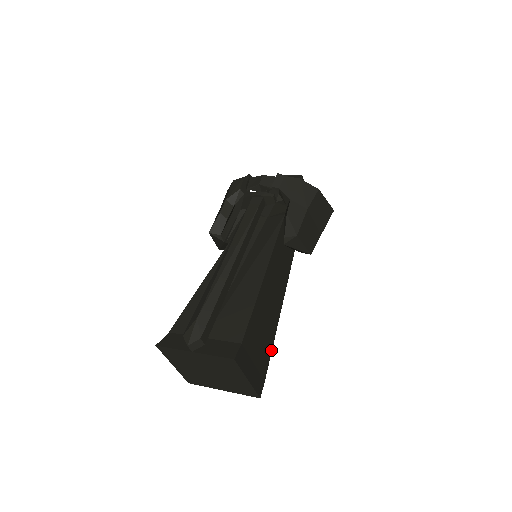
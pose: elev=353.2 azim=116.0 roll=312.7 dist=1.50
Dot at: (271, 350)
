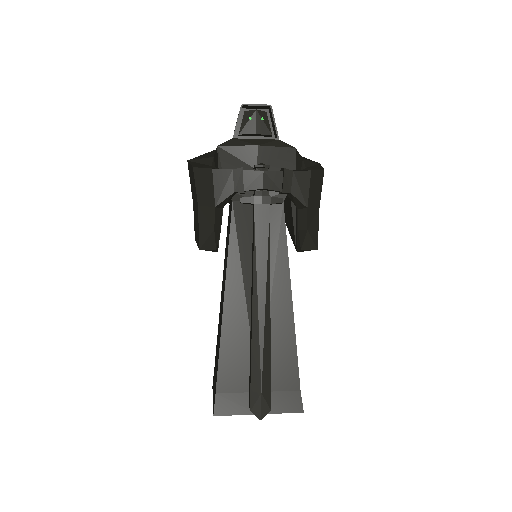
Dot at: occluded
